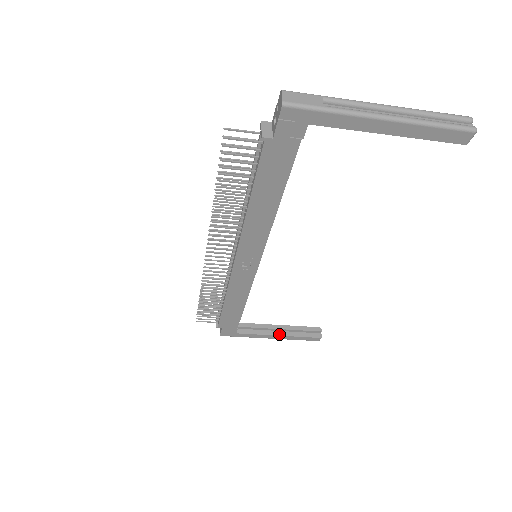
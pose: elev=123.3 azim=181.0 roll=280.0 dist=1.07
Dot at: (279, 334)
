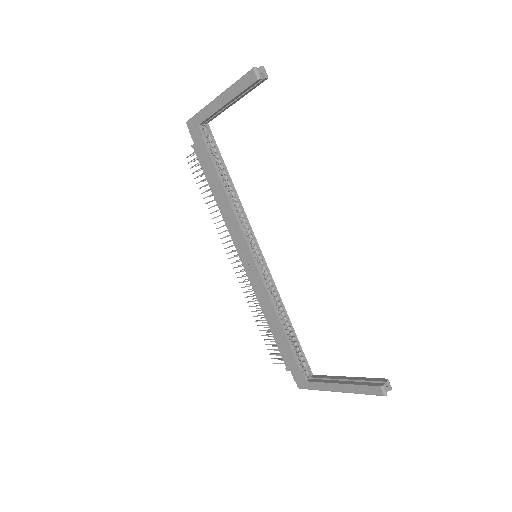
Dot at: (341, 382)
